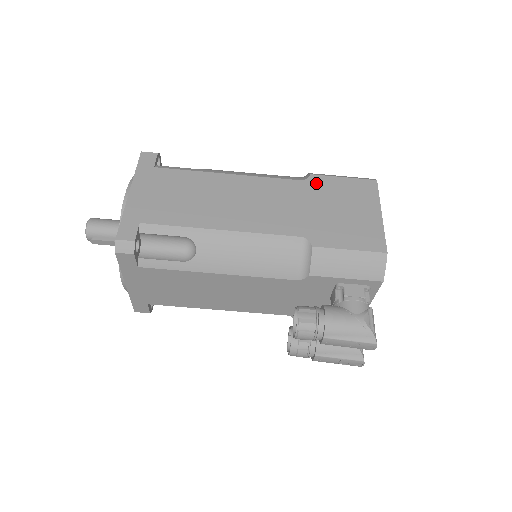
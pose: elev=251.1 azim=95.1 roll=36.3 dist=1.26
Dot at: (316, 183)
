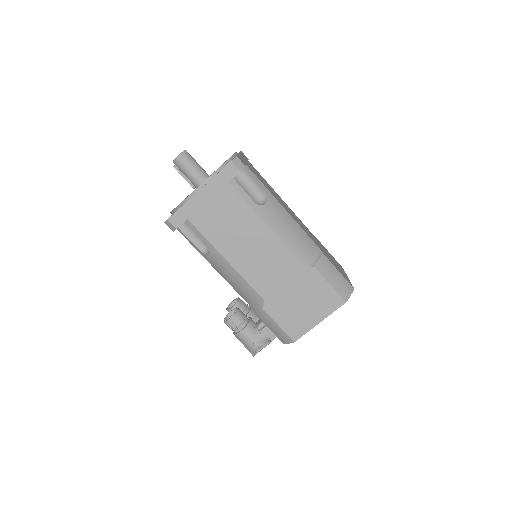
Dot at: (309, 275)
